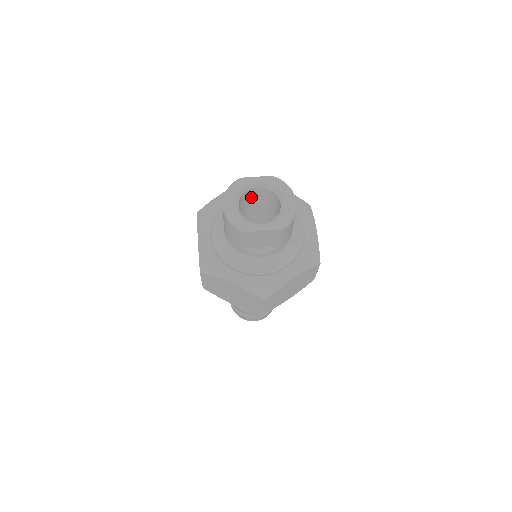
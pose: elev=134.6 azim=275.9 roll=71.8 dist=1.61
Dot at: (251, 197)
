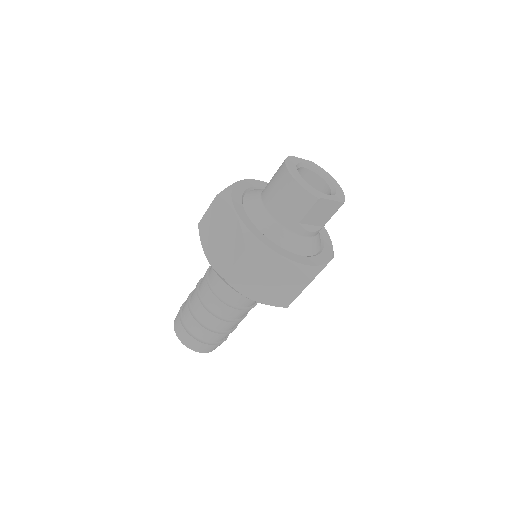
Dot at: occluded
